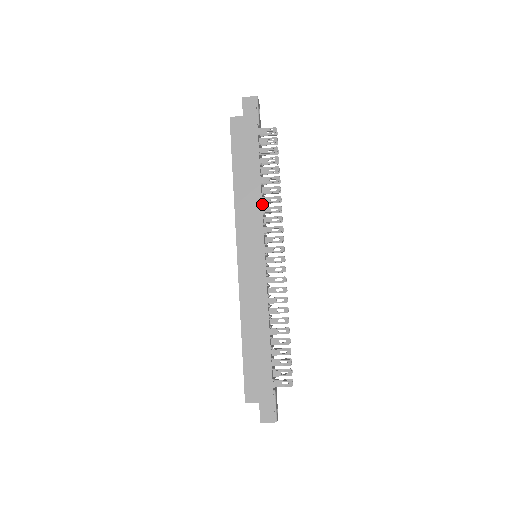
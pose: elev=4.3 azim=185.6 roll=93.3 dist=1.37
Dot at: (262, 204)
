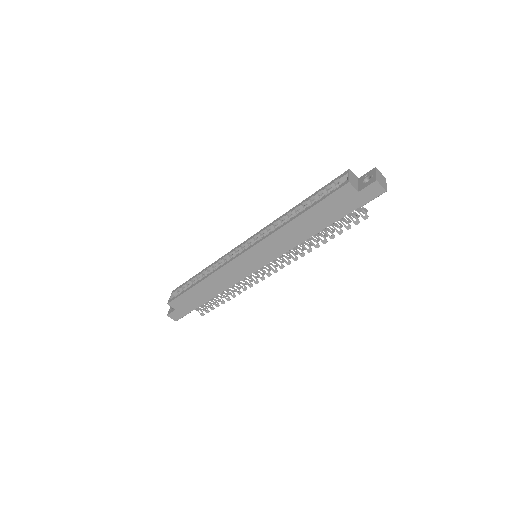
Dot at: (295, 246)
